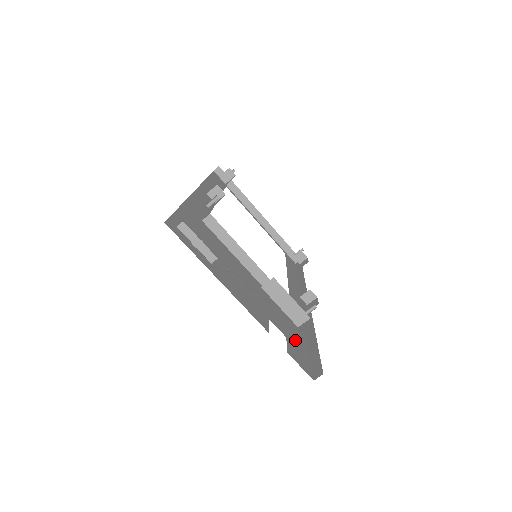
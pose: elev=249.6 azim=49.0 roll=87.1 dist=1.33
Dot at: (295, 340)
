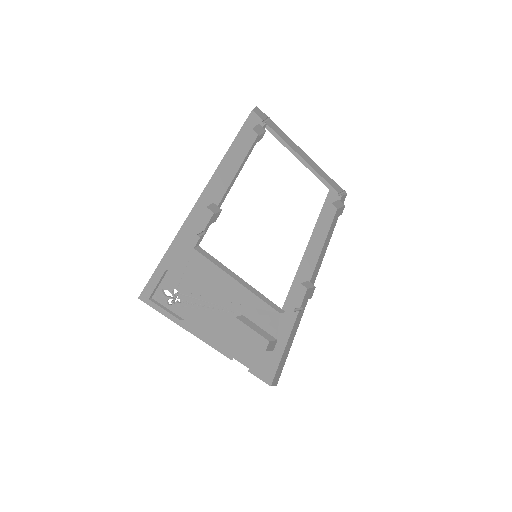
Dot at: (257, 361)
